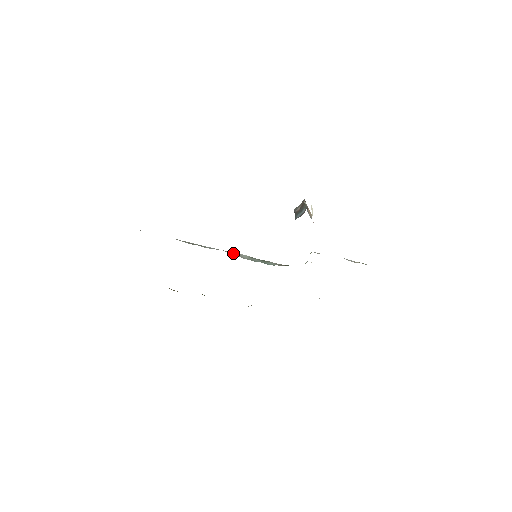
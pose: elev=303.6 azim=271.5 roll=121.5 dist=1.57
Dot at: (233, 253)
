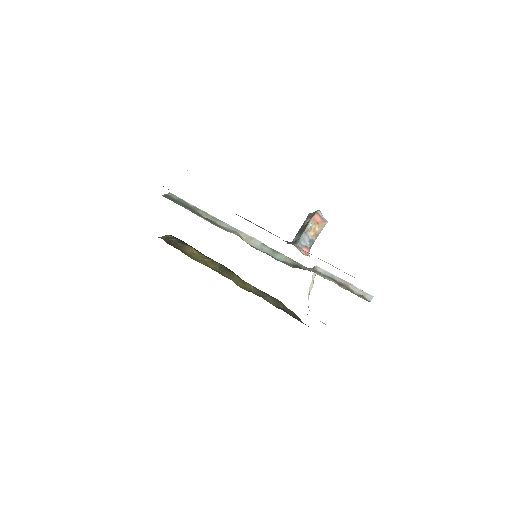
Dot at: (247, 235)
